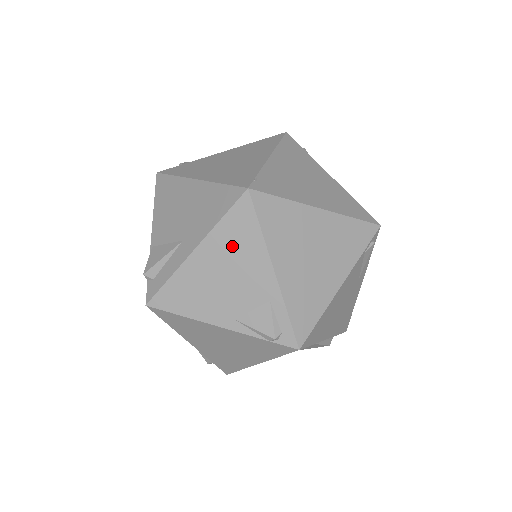
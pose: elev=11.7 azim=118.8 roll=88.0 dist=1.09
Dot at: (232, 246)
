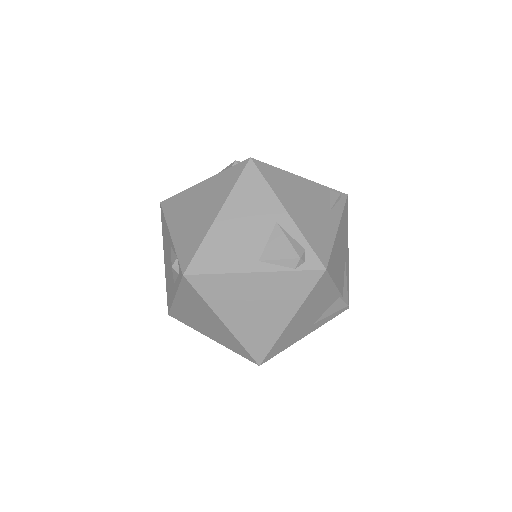
Dot at: occluded
